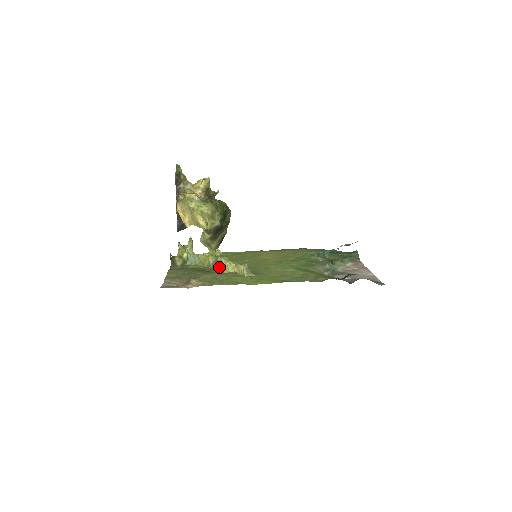
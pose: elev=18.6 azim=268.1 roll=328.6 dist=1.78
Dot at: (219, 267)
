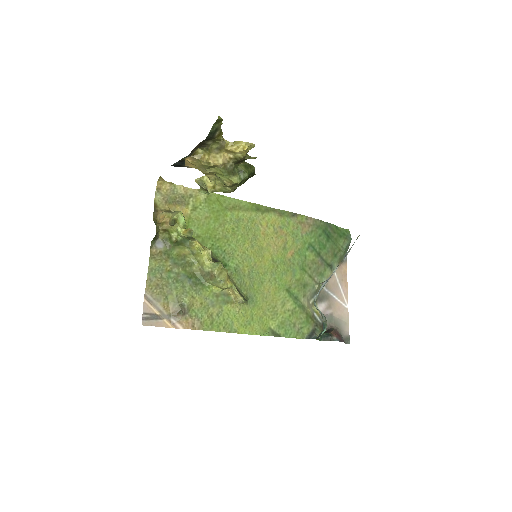
Dot at: (213, 284)
